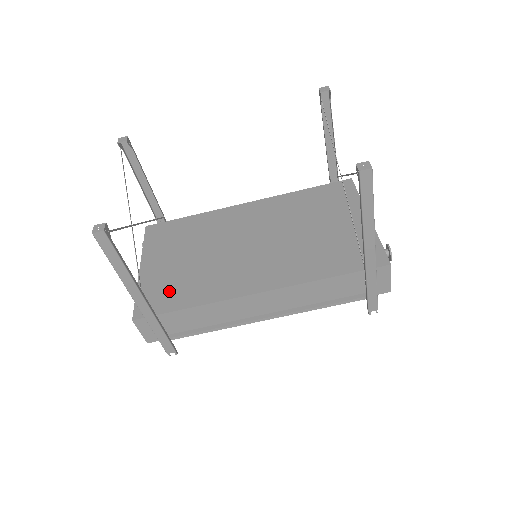
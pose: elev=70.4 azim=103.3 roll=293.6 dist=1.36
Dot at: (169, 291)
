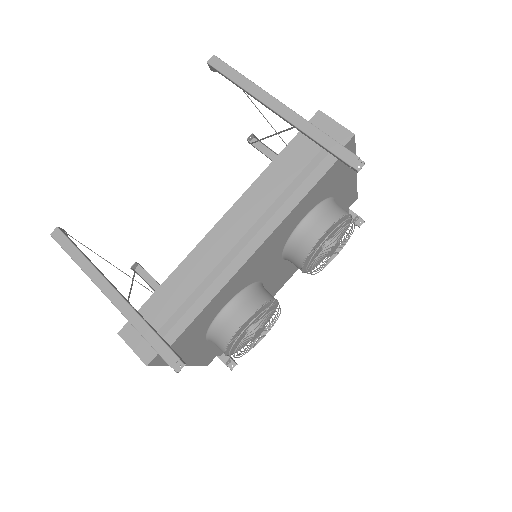
Dot at: occluded
